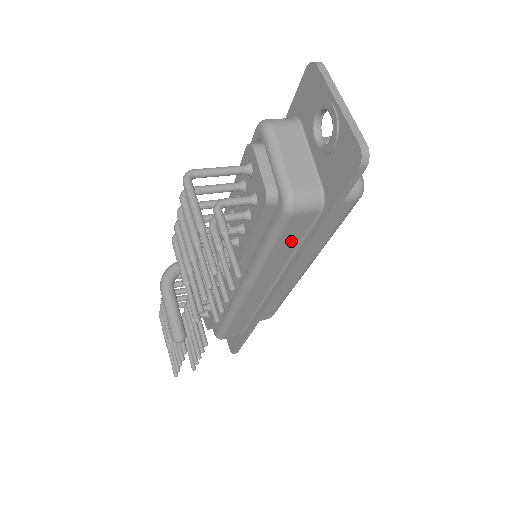
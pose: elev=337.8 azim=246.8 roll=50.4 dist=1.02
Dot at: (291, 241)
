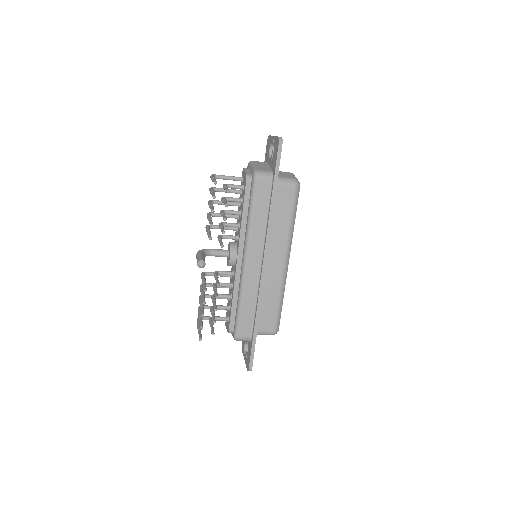
Dot at: (263, 206)
